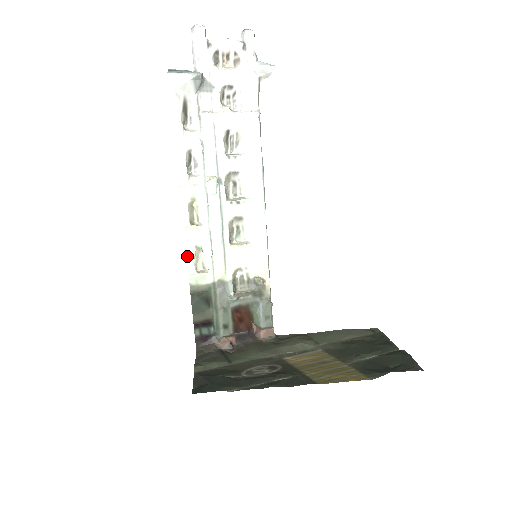
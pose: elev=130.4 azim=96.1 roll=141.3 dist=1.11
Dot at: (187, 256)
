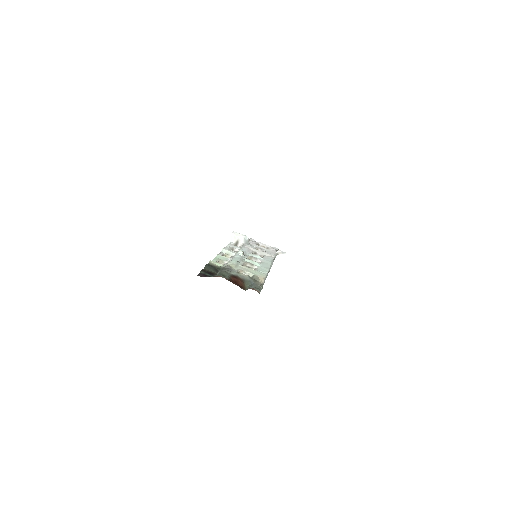
Dot at: (214, 259)
